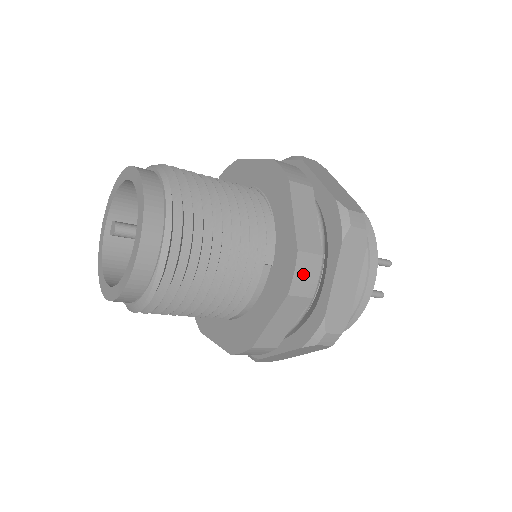
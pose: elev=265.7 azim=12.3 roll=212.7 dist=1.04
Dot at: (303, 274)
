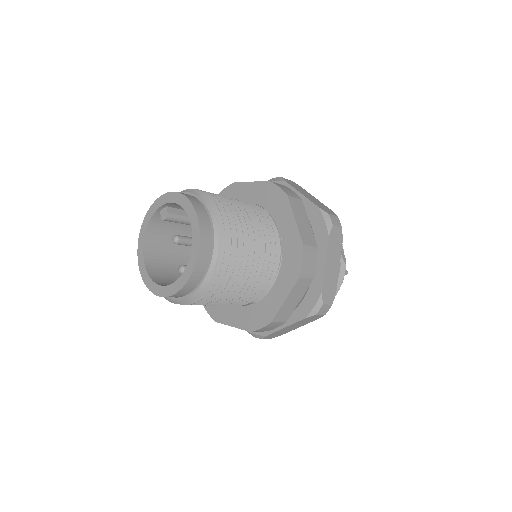
Dot at: (267, 328)
